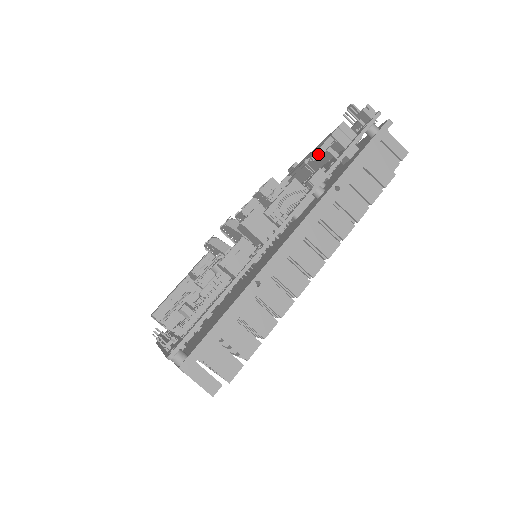
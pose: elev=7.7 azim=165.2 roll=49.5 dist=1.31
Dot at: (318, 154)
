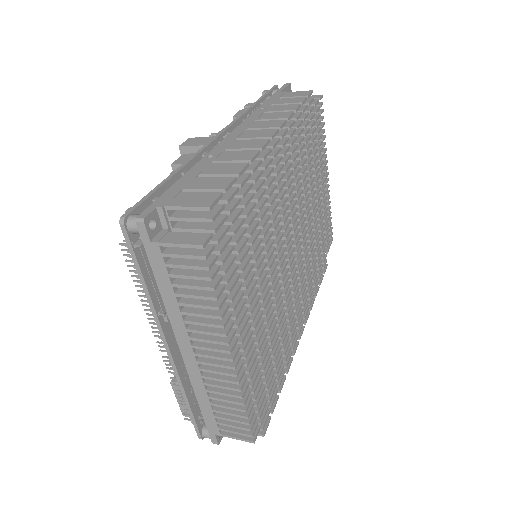
Dot at: occluded
